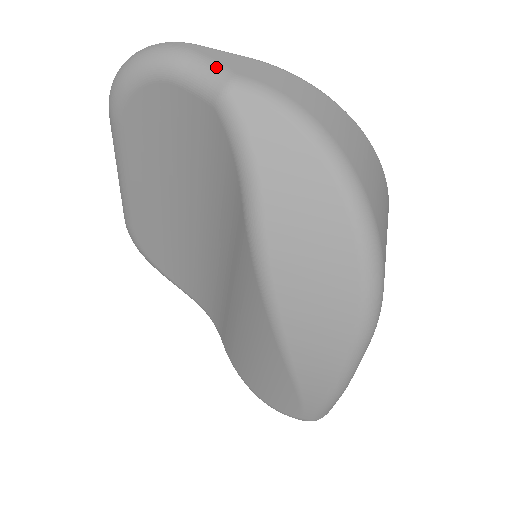
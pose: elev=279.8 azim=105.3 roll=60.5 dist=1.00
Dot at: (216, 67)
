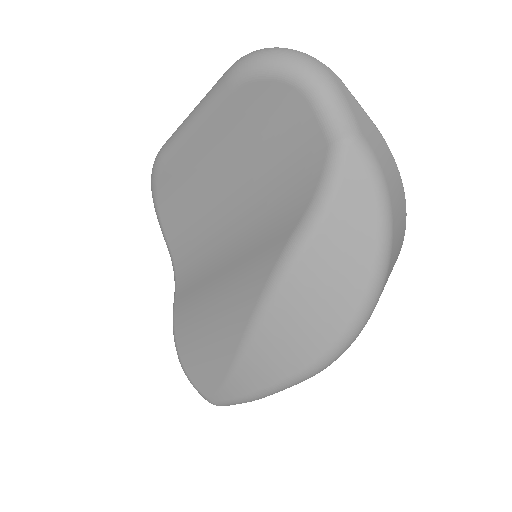
Dot at: (350, 116)
